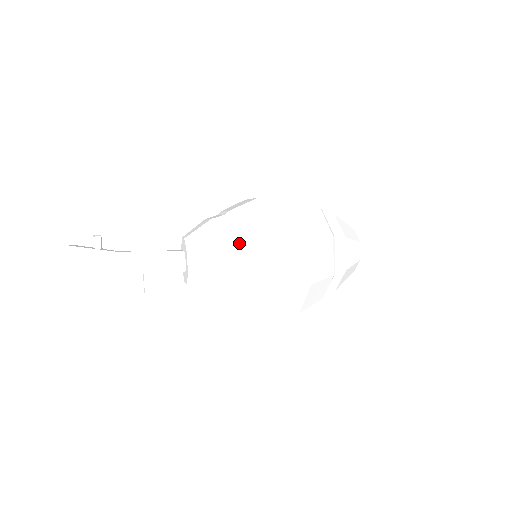
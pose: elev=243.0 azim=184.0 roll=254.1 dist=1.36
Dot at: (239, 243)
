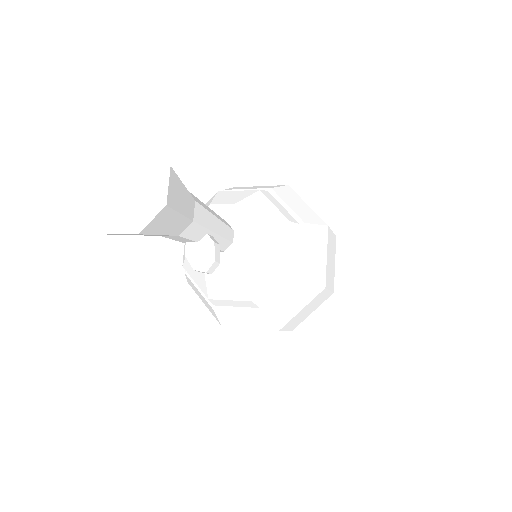
Dot at: (306, 226)
